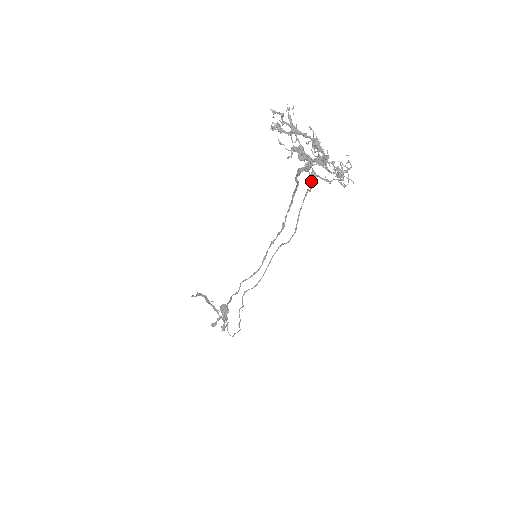
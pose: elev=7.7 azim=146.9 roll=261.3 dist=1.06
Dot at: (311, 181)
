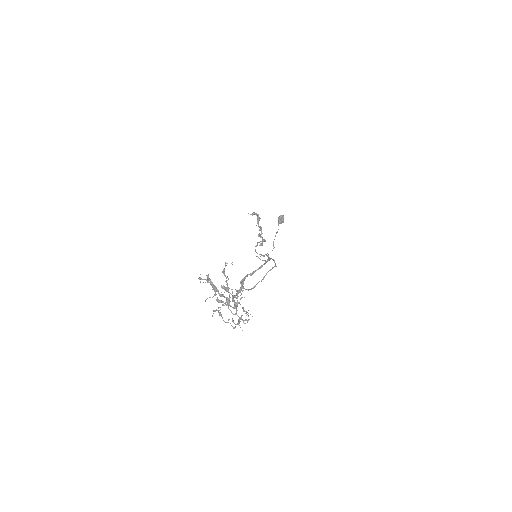
Dot at: (248, 290)
